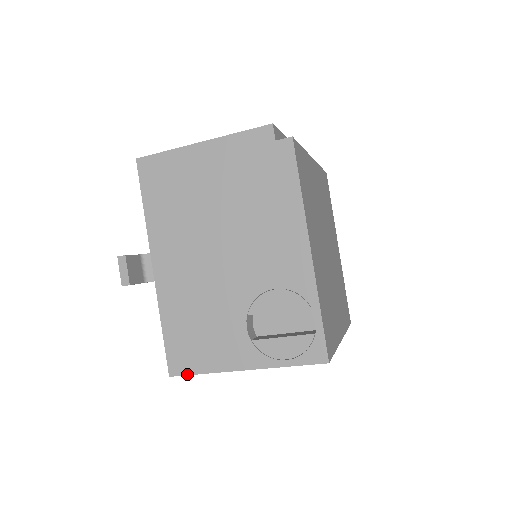
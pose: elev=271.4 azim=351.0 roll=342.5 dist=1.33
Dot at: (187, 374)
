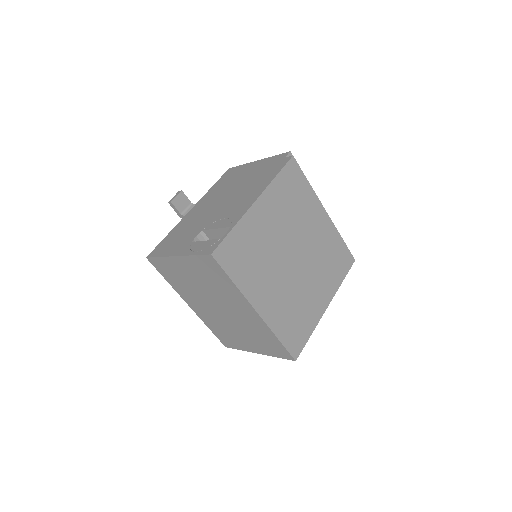
Dot at: (153, 257)
